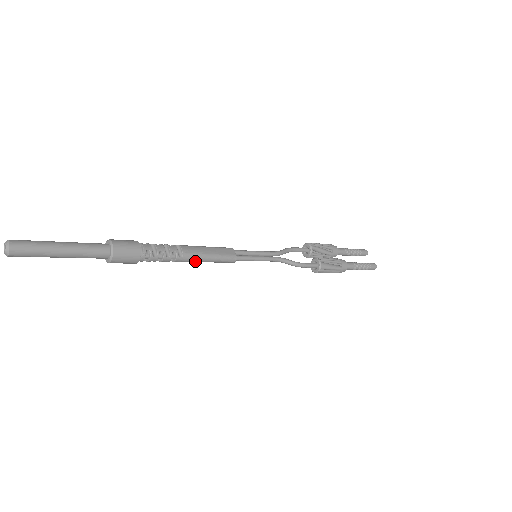
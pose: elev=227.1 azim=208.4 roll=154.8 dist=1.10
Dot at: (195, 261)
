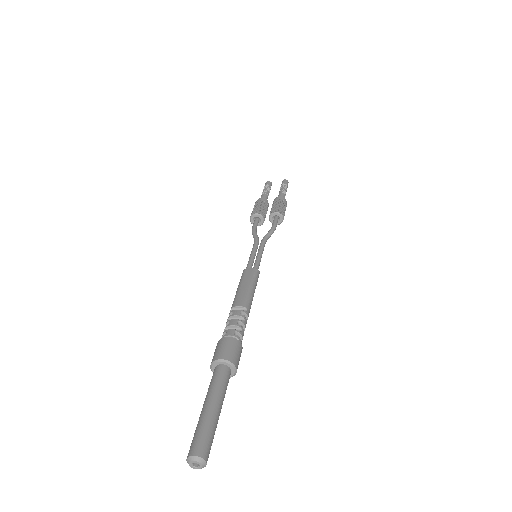
Dot at: (251, 302)
